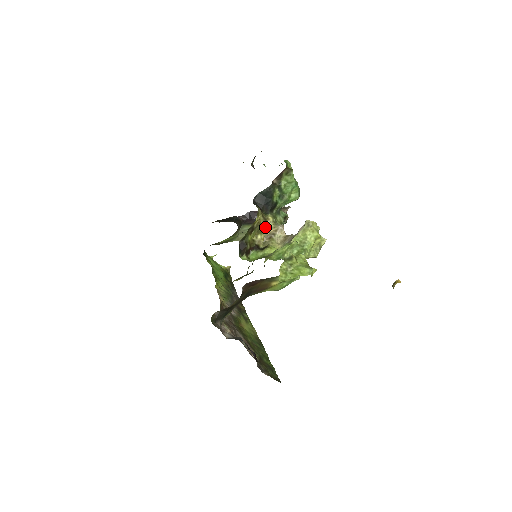
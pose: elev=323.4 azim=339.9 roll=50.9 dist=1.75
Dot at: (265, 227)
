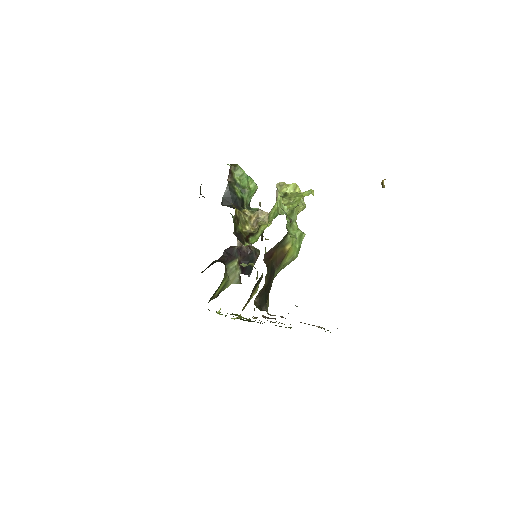
Dot at: (247, 218)
